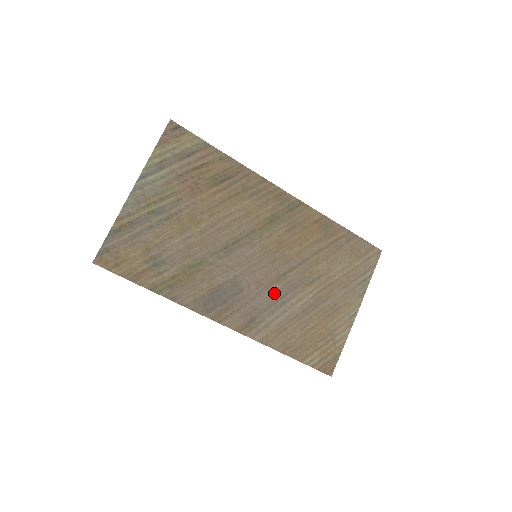
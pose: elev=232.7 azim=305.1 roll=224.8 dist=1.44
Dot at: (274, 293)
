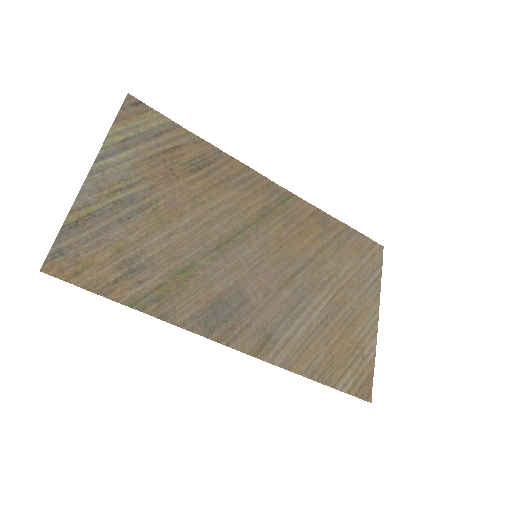
Dot at: (285, 301)
